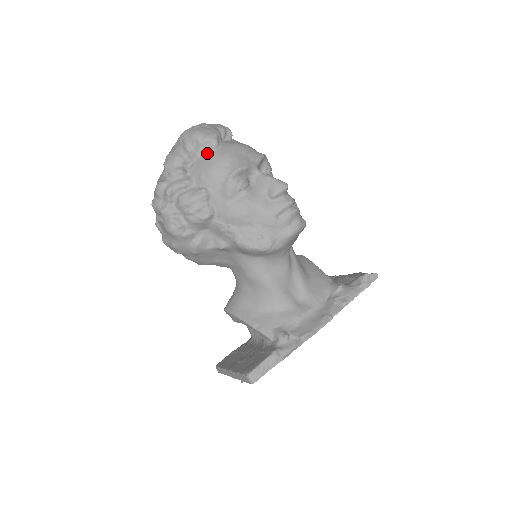
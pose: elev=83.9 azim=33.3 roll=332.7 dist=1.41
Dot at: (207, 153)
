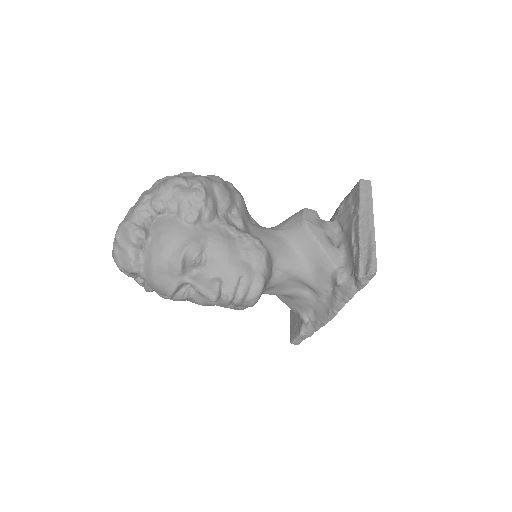
Dot at: occluded
